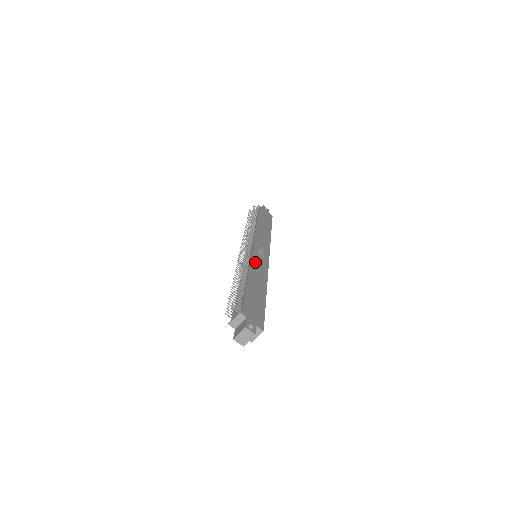
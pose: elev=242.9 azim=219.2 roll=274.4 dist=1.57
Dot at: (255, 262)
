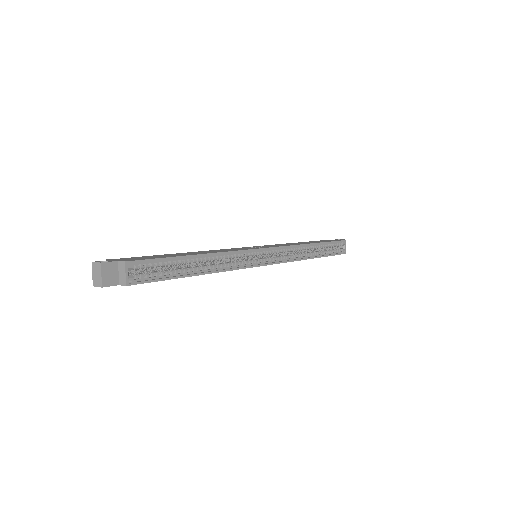
Dot at: occluded
